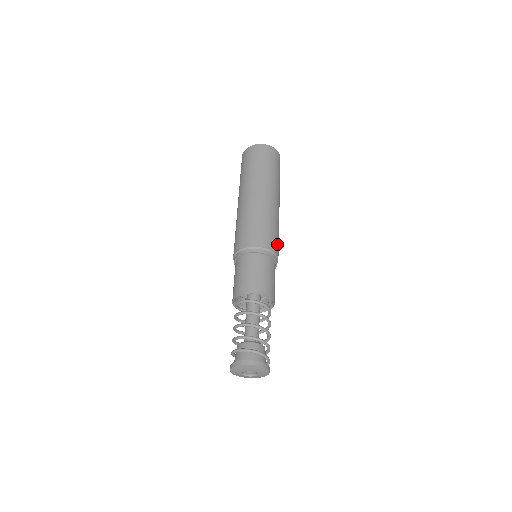
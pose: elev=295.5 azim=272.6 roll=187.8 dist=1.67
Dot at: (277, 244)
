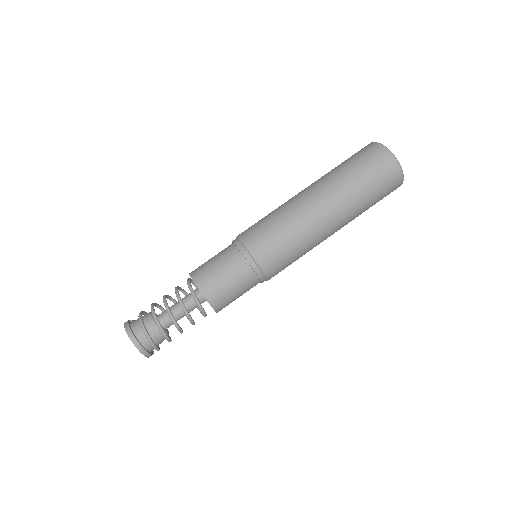
Dot at: (280, 267)
